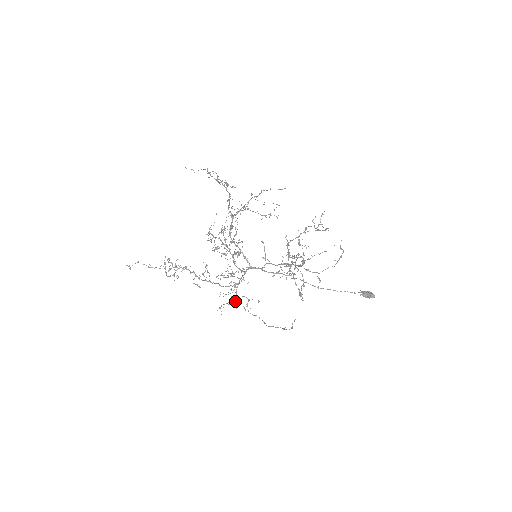
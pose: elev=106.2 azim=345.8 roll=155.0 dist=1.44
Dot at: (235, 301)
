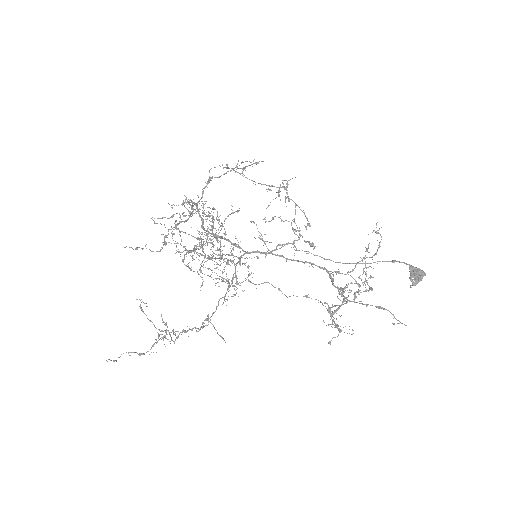
Dot at: (237, 284)
